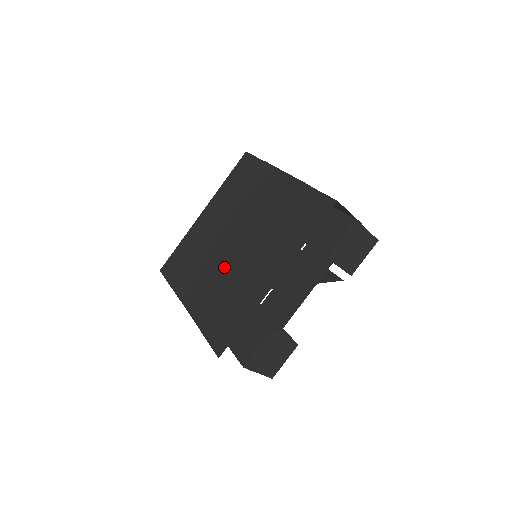
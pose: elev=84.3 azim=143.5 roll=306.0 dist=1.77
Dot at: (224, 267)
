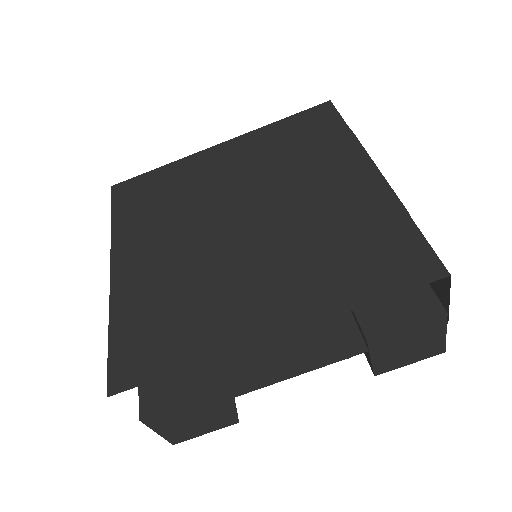
Dot at: (203, 249)
